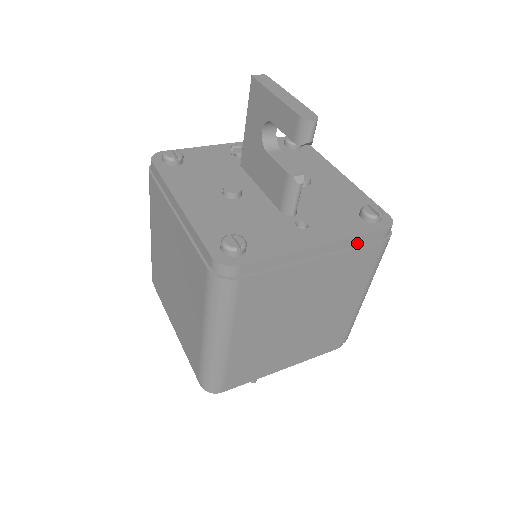
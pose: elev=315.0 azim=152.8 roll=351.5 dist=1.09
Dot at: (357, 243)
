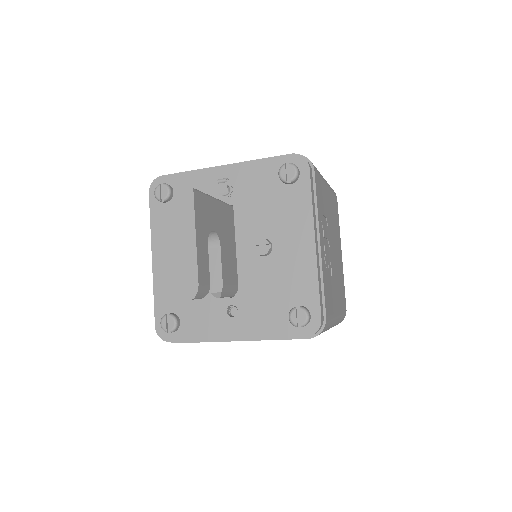
Dot at: occluded
